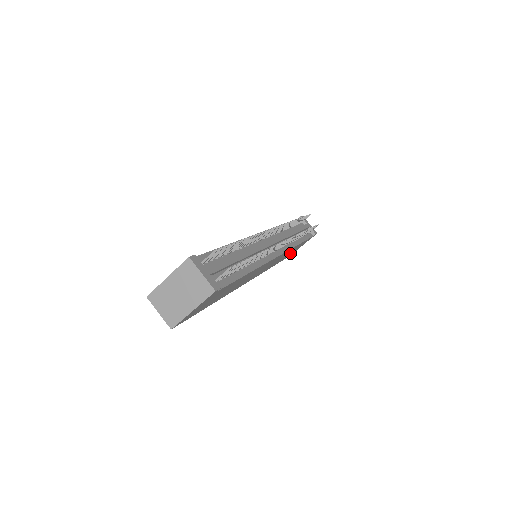
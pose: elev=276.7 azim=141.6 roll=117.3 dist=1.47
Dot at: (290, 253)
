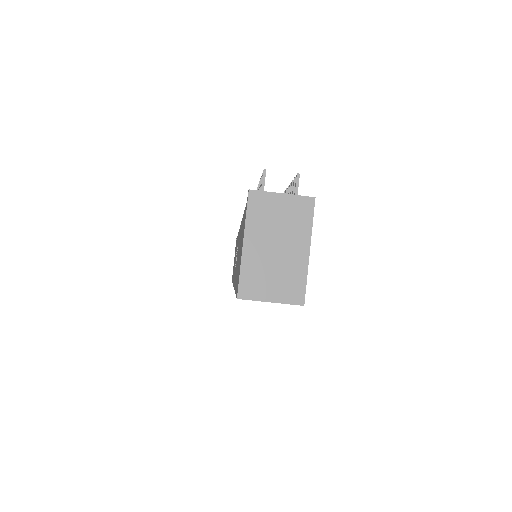
Dot at: occluded
